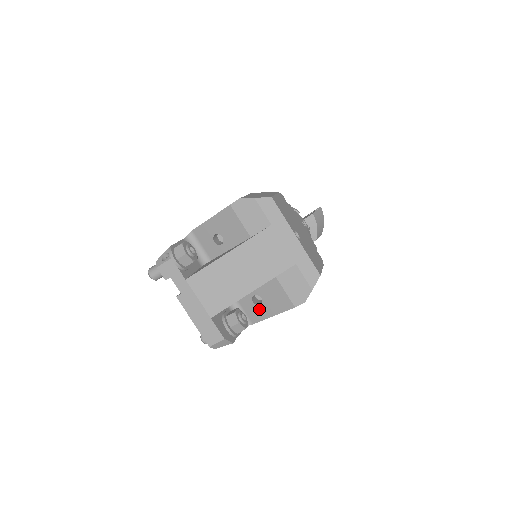
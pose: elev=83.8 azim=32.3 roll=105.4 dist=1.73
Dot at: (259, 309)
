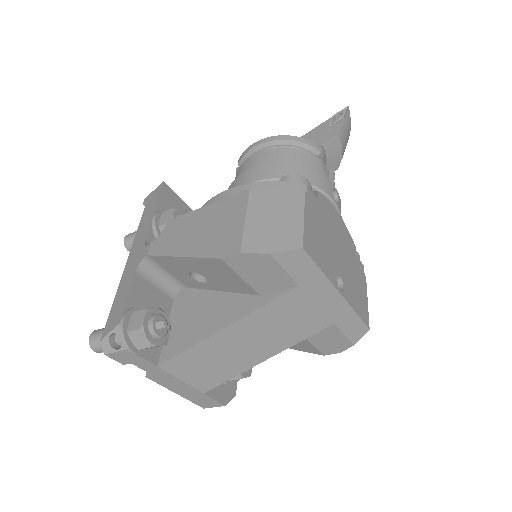
Dot at: occluded
